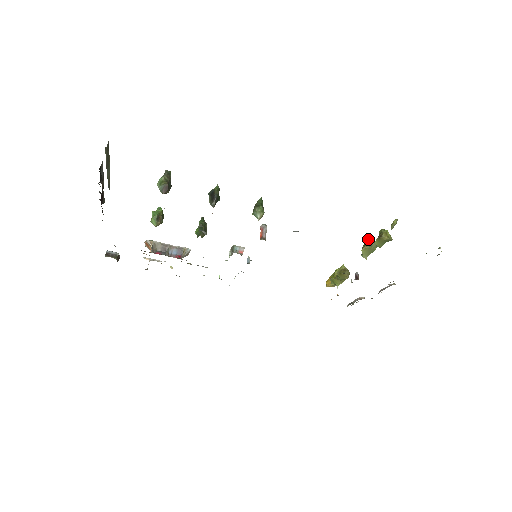
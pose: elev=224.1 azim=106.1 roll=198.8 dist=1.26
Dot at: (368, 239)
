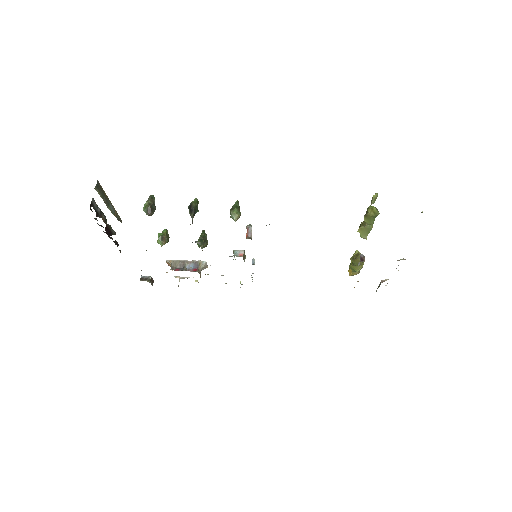
Dot at: occluded
